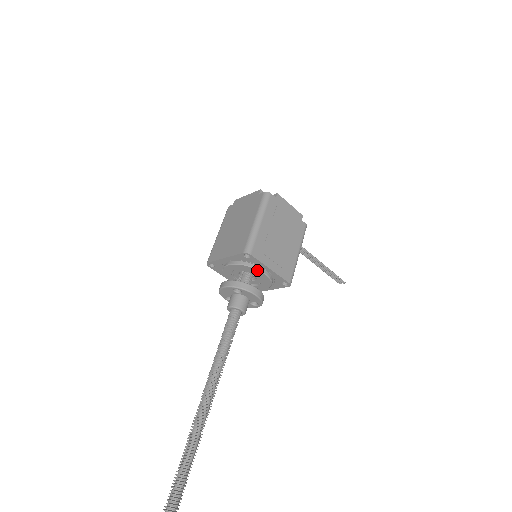
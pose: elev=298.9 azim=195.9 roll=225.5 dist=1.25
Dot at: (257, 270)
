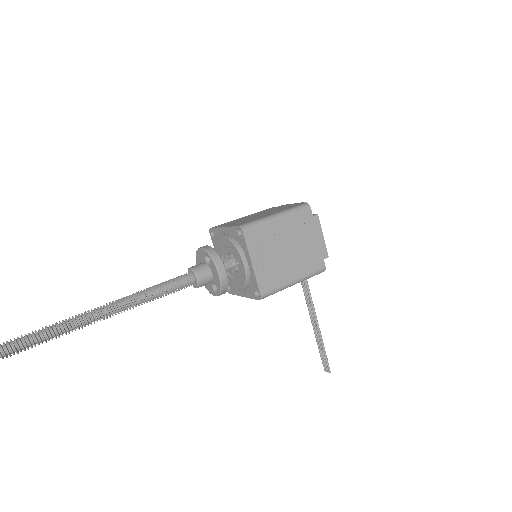
Dot at: (240, 256)
